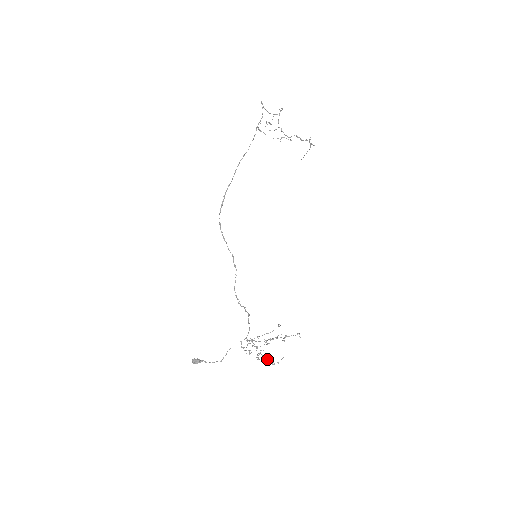
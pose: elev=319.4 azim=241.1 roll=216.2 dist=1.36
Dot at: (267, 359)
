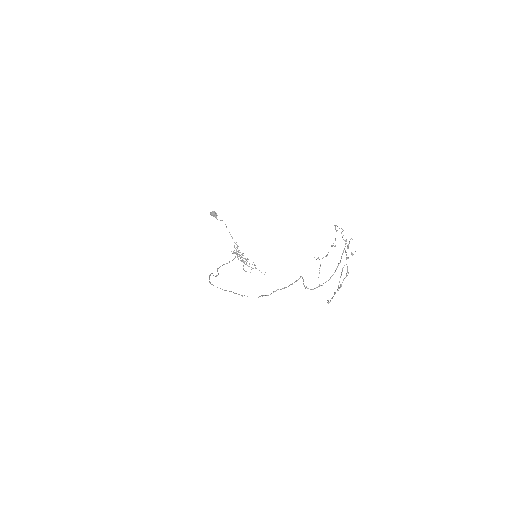
Dot at: occluded
